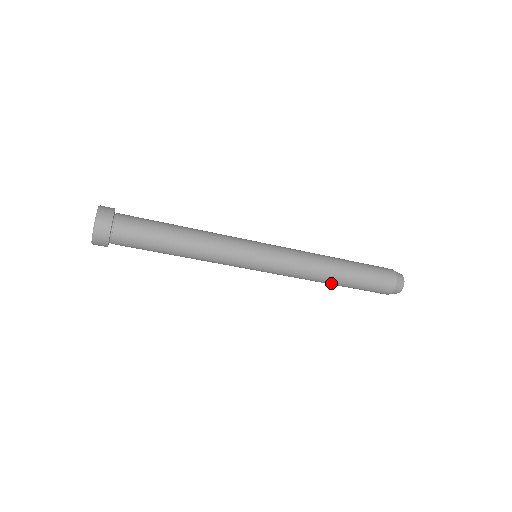
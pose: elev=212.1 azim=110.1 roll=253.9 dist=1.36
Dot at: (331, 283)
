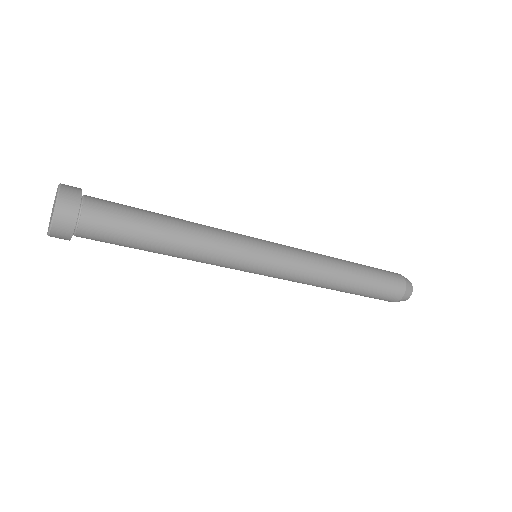
Dot at: (344, 284)
